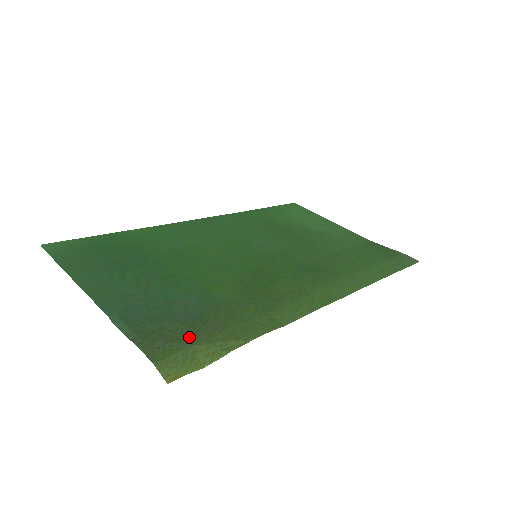
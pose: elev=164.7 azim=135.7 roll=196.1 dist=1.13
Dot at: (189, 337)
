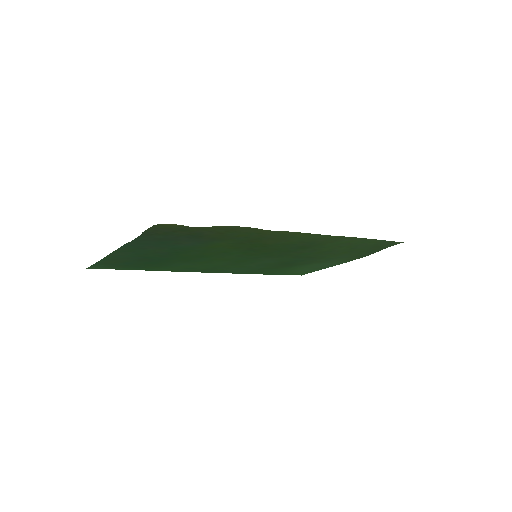
Dot at: (186, 230)
